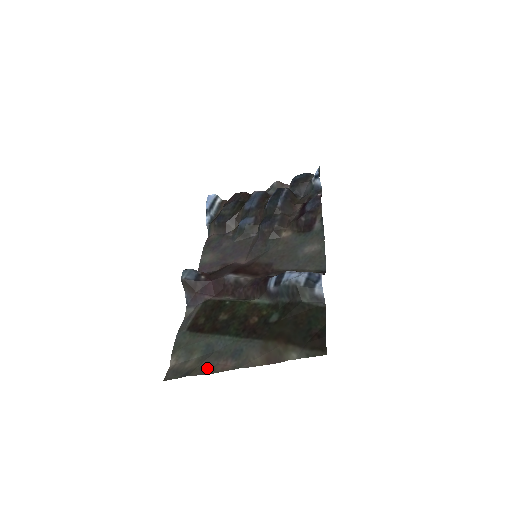
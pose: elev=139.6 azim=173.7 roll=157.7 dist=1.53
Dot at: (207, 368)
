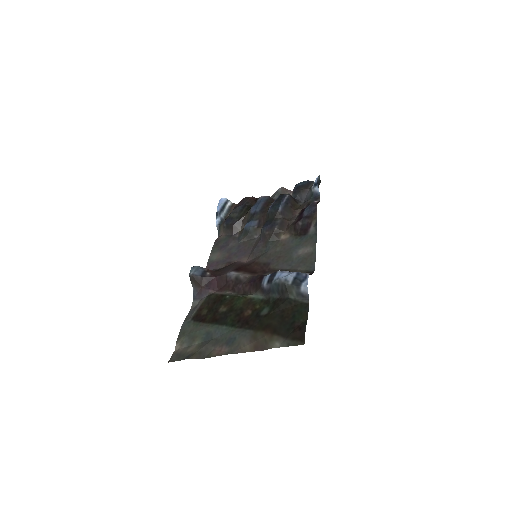
Dot at: (205, 353)
